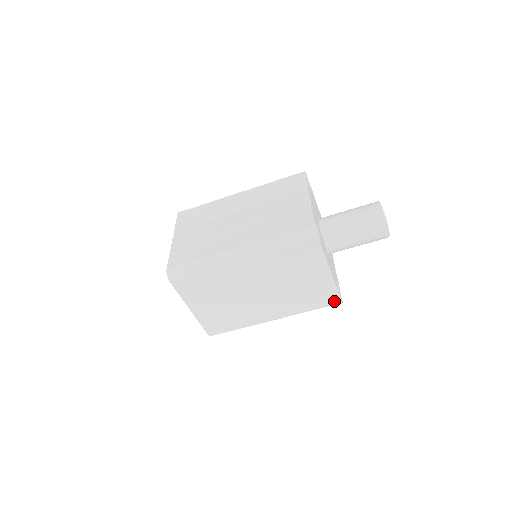
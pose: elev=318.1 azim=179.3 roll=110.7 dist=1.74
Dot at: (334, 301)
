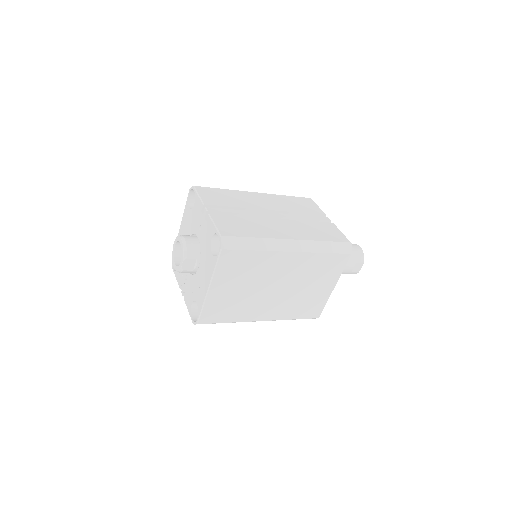
Dot at: (316, 315)
